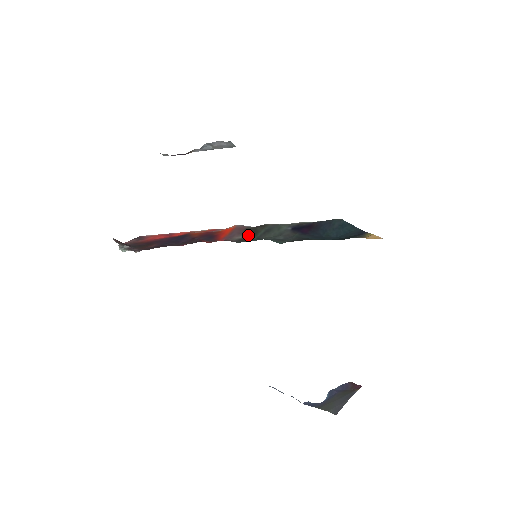
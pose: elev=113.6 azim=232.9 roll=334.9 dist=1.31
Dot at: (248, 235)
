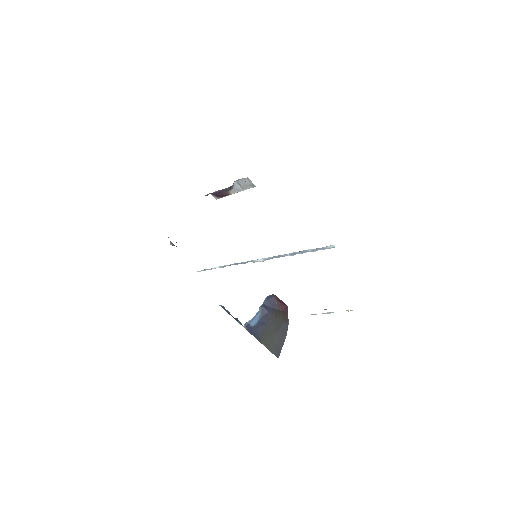
Dot at: occluded
